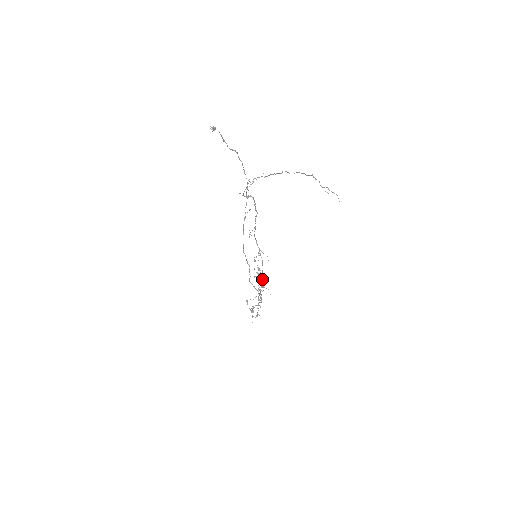
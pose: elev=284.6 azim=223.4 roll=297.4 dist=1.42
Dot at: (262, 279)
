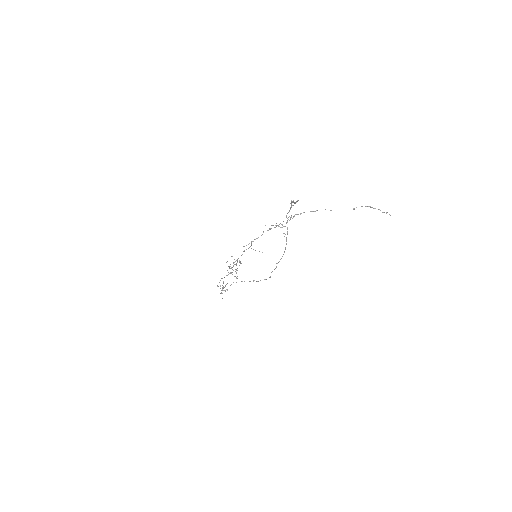
Dot at: occluded
